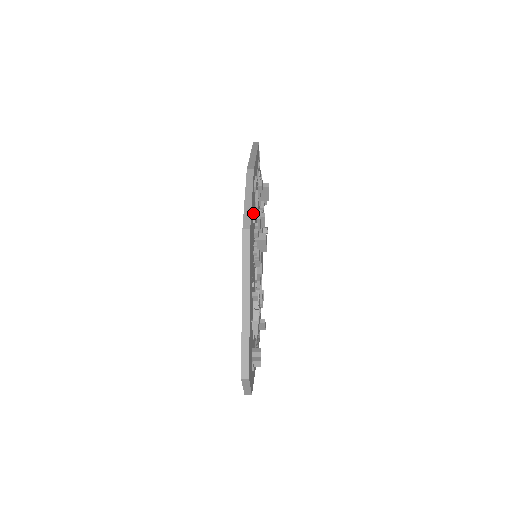
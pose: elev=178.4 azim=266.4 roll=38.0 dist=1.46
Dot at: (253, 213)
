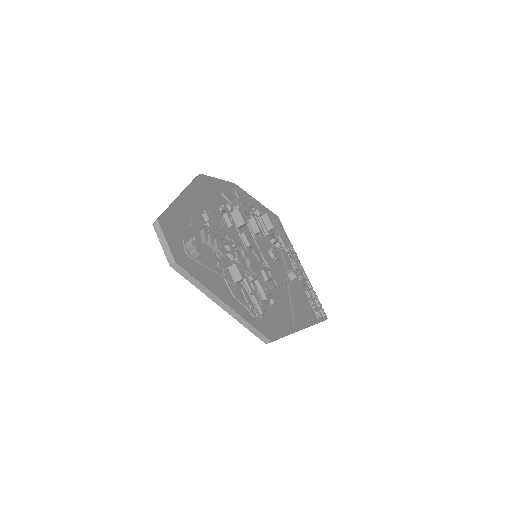
Dot at: (222, 190)
